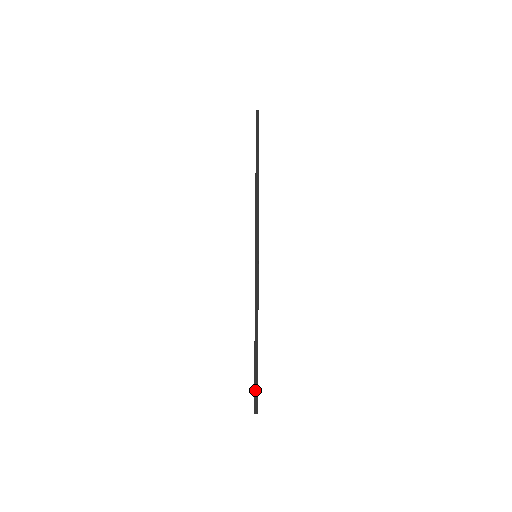
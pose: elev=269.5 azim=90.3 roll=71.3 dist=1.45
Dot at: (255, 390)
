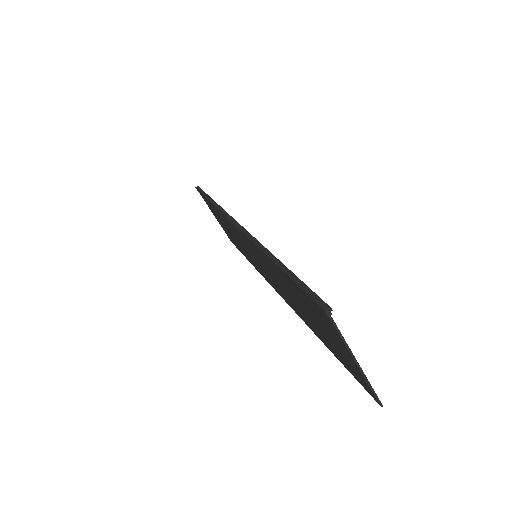
Dot at: (309, 294)
